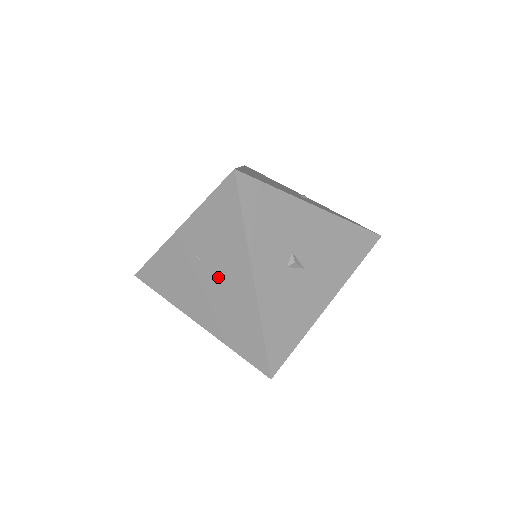
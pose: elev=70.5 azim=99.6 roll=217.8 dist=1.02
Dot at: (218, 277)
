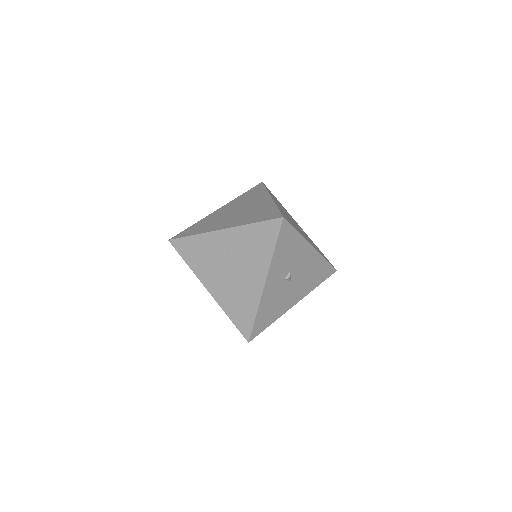
Dot at: (239, 271)
